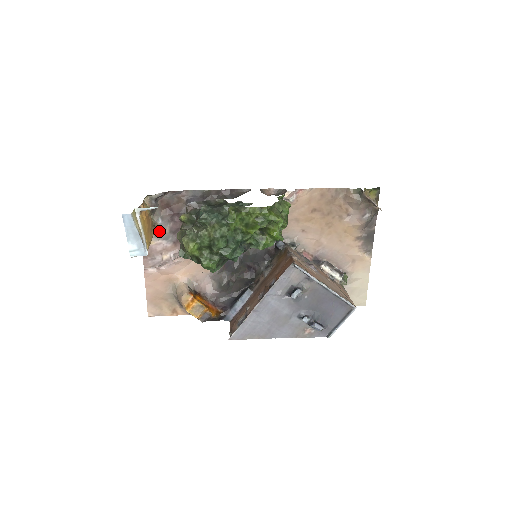
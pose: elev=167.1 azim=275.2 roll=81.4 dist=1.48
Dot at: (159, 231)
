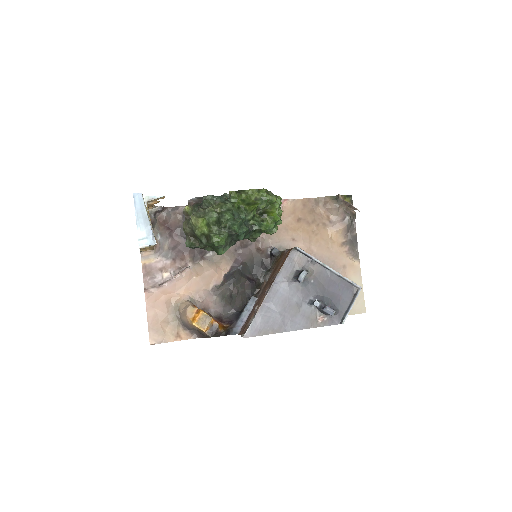
Dot at: (158, 247)
